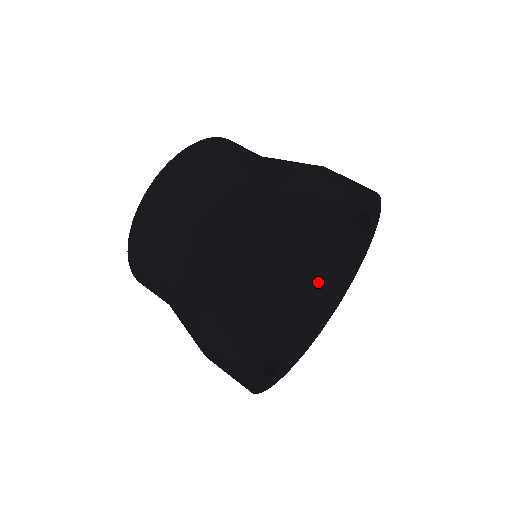
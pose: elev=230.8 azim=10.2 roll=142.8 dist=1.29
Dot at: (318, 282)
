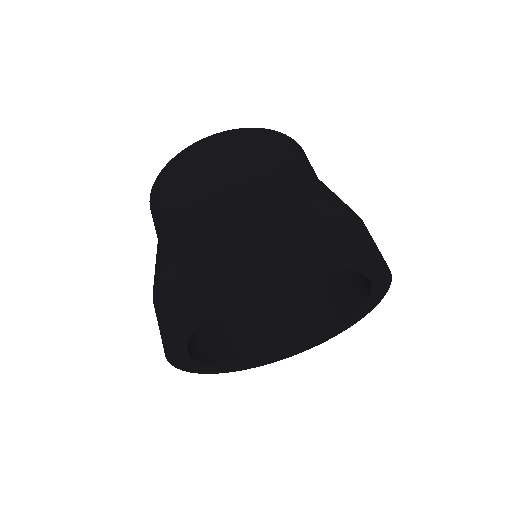
Dot at: occluded
